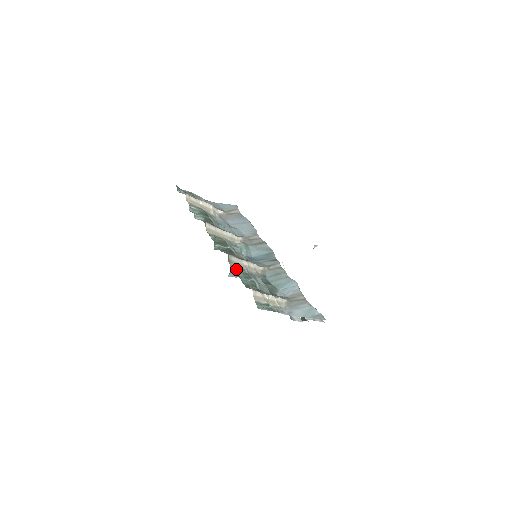
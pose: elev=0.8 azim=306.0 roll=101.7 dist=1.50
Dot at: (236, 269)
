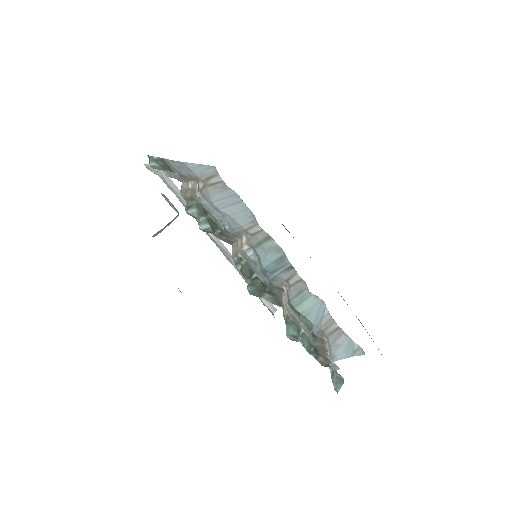
Dot at: (287, 324)
